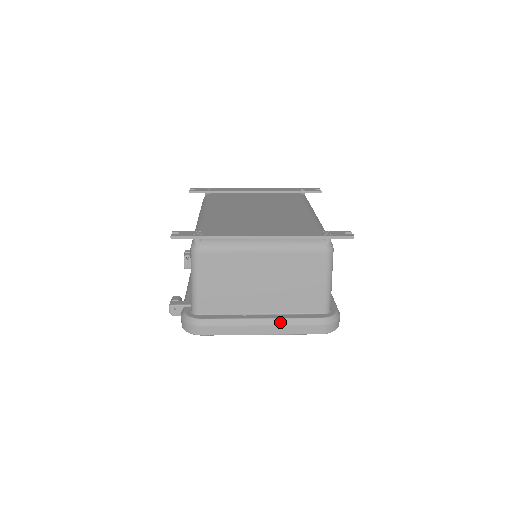
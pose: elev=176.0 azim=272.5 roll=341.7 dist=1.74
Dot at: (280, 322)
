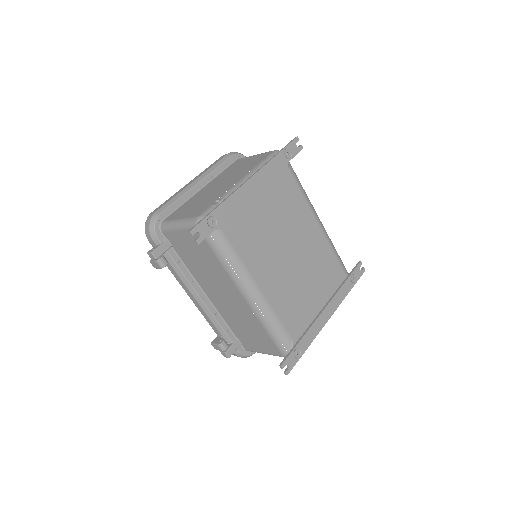
Dot at: occluded
